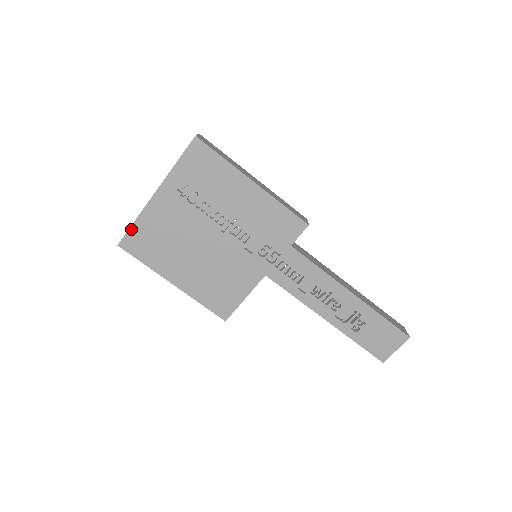
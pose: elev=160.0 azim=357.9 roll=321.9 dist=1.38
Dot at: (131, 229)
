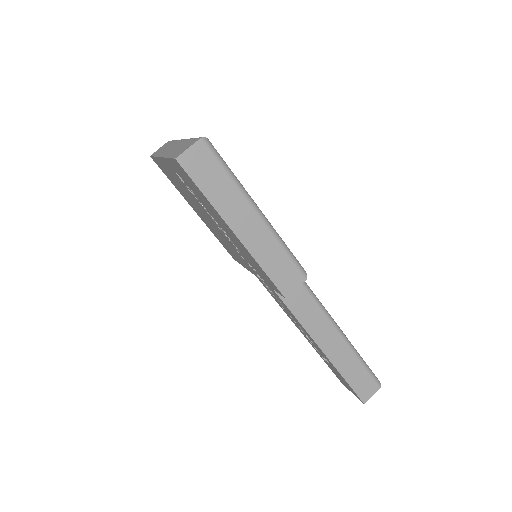
Dot at: (154, 158)
